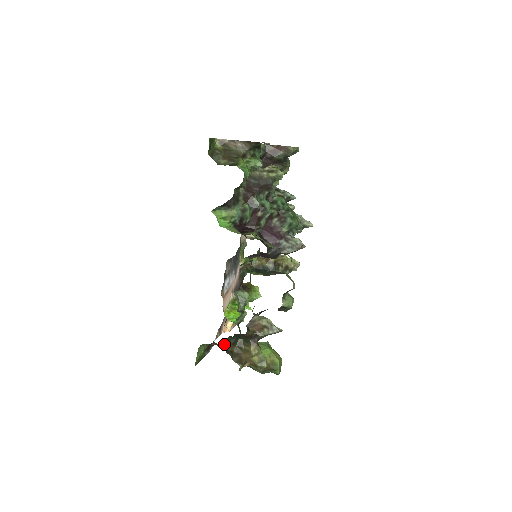
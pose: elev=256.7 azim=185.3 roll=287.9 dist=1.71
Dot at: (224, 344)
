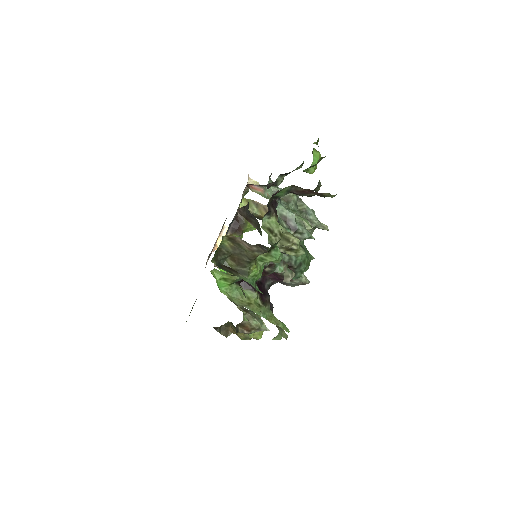
Dot at: (214, 328)
